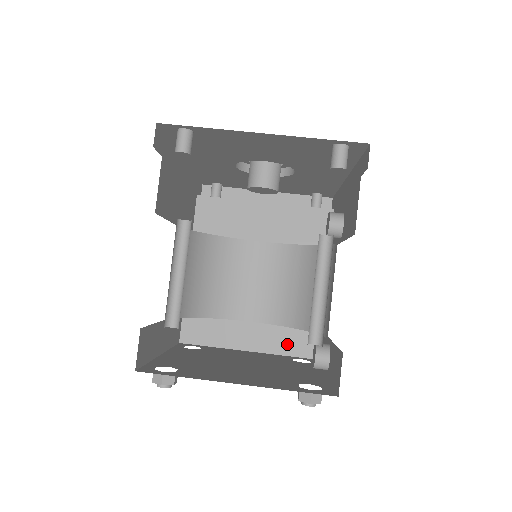
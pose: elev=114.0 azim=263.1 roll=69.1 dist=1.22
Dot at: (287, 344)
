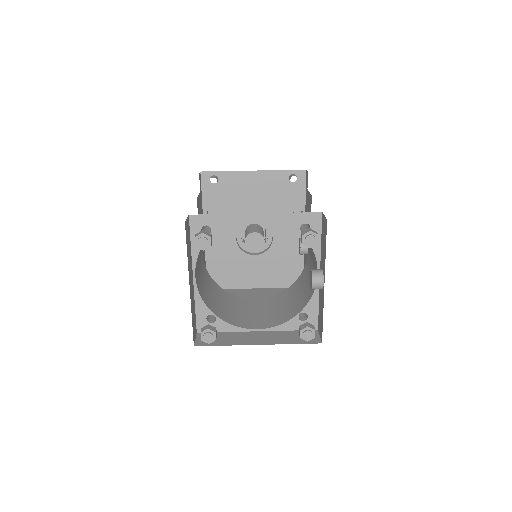
Dot at: (291, 338)
